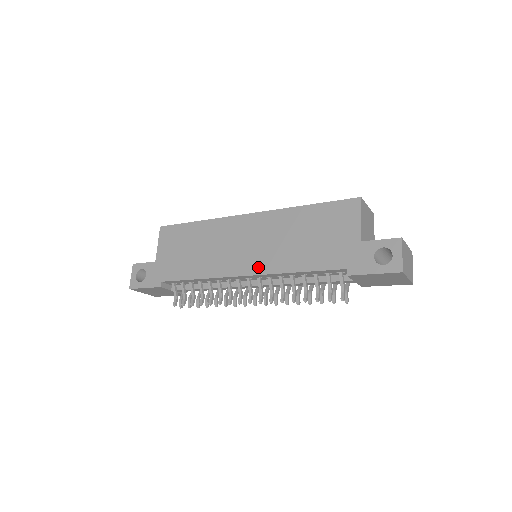
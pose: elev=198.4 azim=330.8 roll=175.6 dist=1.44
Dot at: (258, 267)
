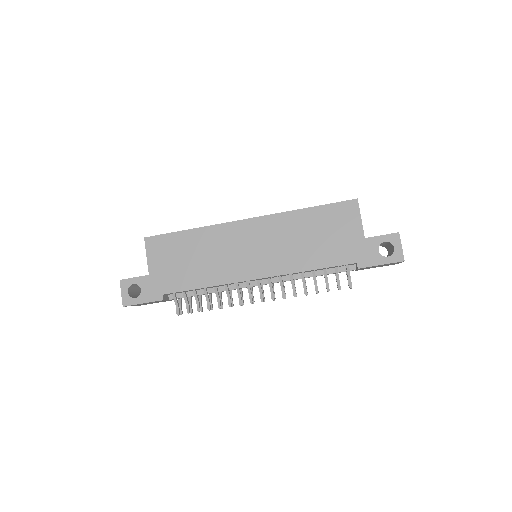
Dot at: (271, 269)
